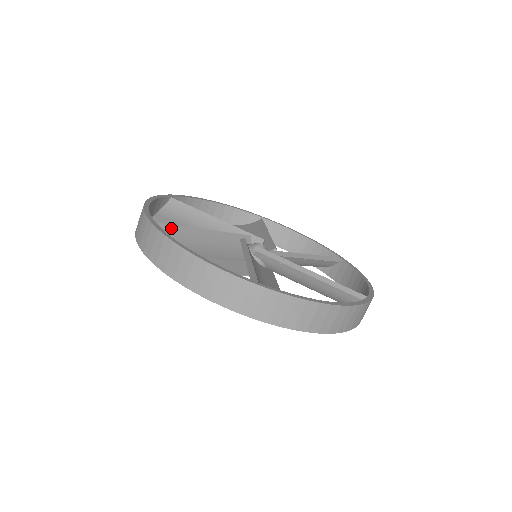
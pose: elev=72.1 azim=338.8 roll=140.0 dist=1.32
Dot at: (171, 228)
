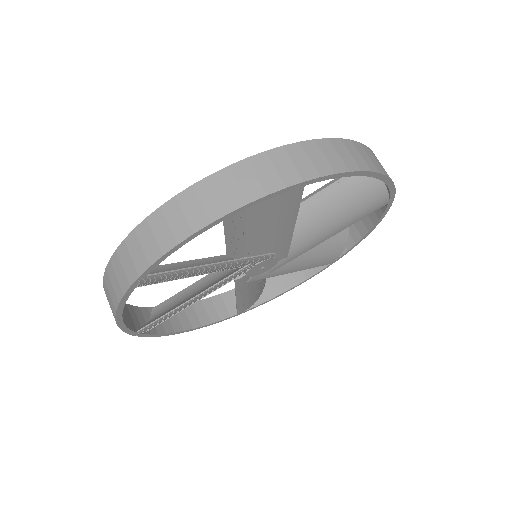
Dot at: occluded
